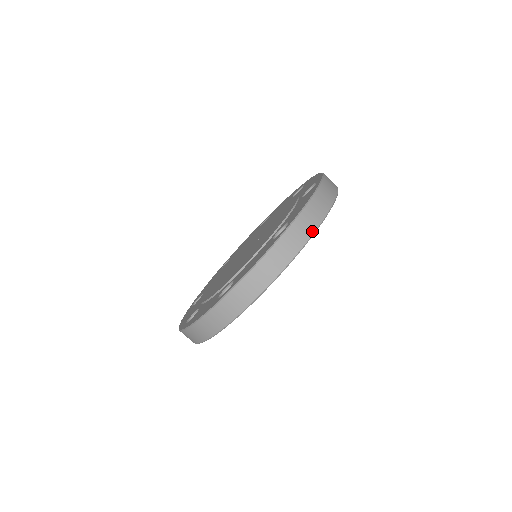
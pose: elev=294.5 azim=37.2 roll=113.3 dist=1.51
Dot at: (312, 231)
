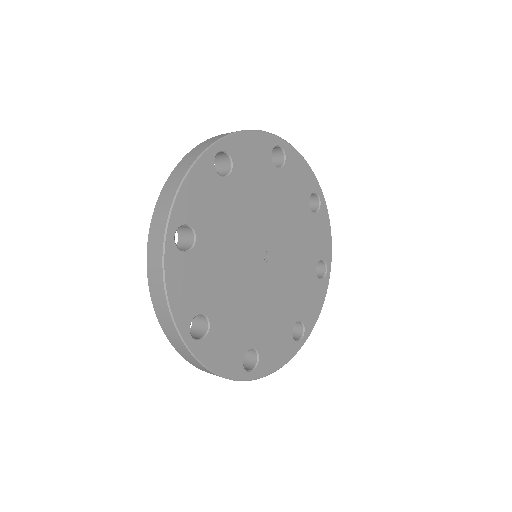
Dot at: (221, 137)
